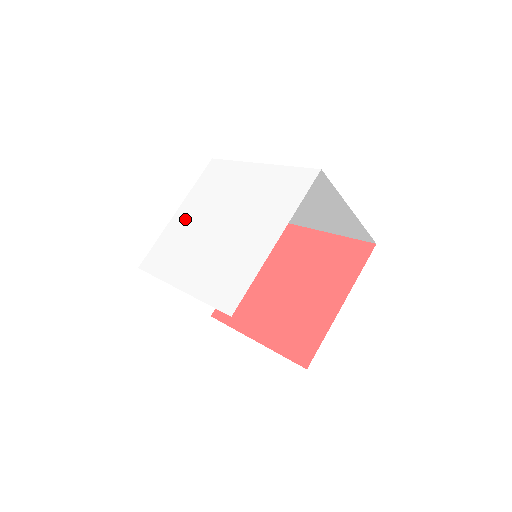
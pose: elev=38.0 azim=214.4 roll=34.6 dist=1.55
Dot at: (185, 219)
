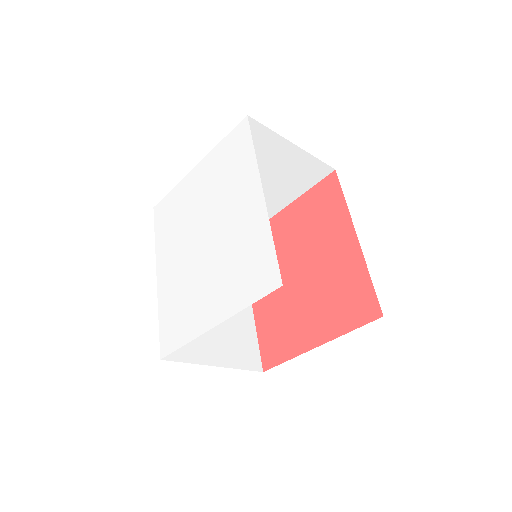
Dot at: (194, 189)
